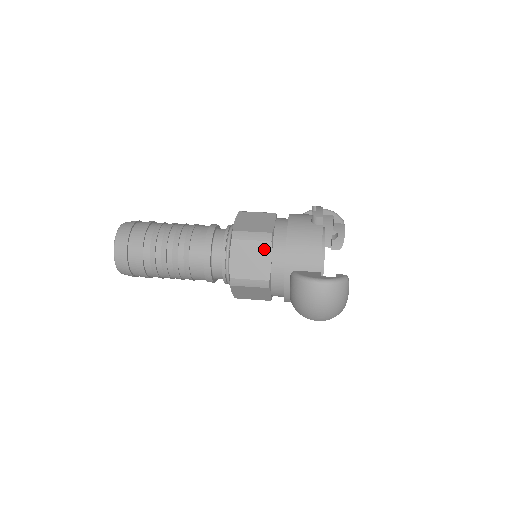
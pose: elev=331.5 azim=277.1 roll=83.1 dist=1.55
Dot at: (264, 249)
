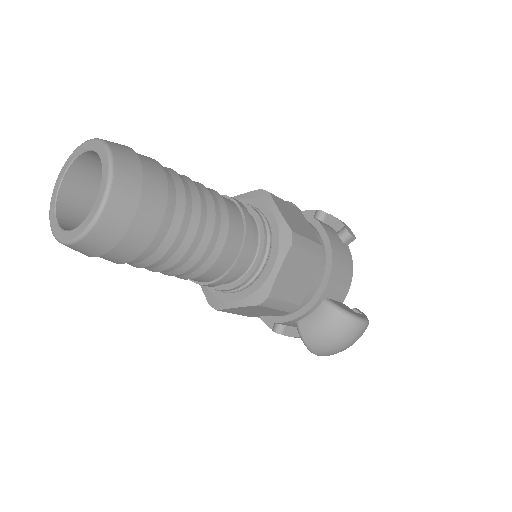
Dot at: (313, 266)
